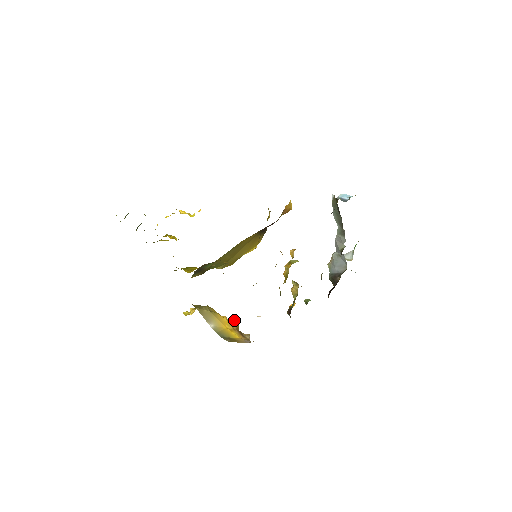
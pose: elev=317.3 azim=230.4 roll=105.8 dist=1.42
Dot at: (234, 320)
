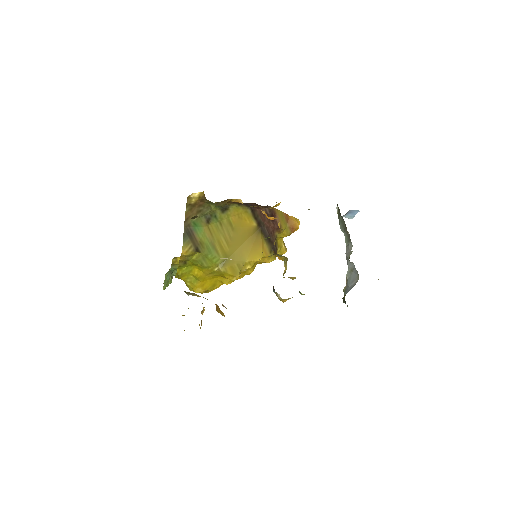
Dot at: occluded
